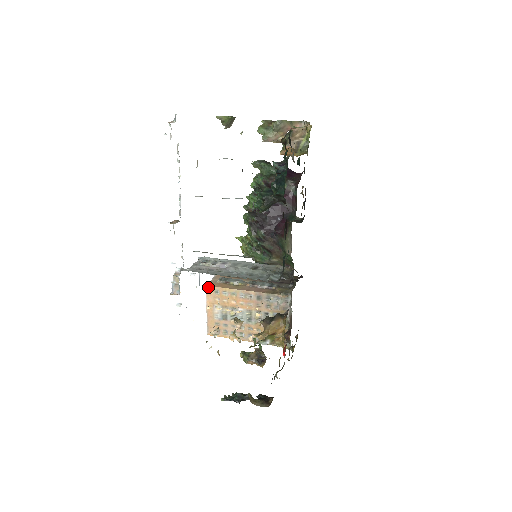
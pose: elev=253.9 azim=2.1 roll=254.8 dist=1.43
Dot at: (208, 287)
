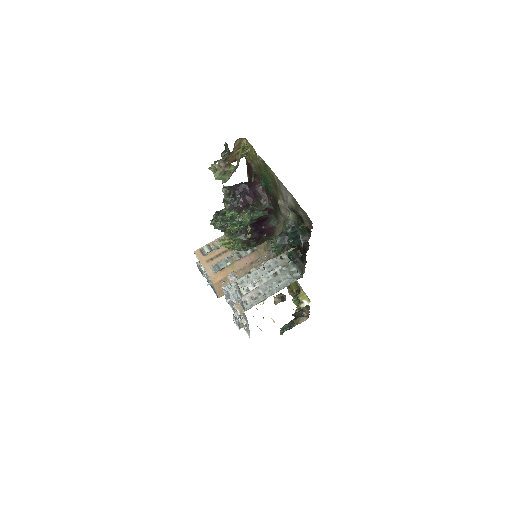
Dot at: (215, 283)
